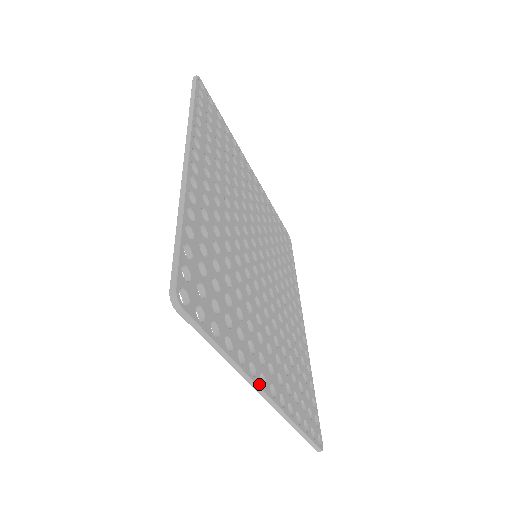
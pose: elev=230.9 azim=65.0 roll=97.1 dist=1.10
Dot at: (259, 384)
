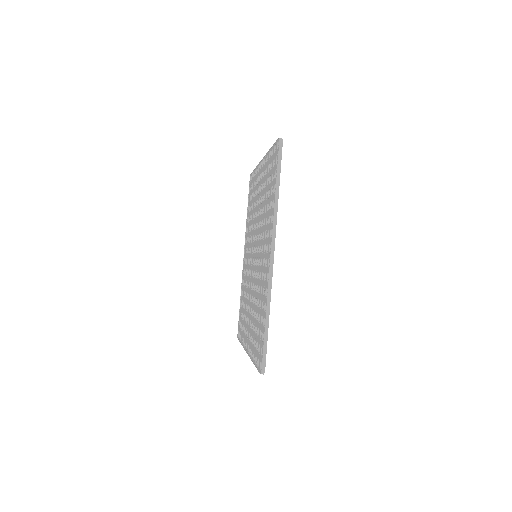
Dot at: occluded
